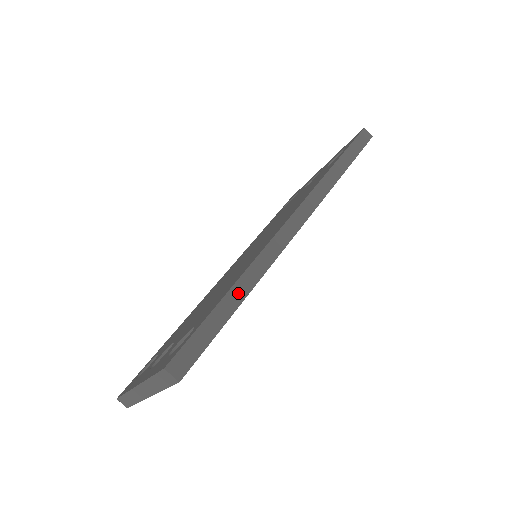
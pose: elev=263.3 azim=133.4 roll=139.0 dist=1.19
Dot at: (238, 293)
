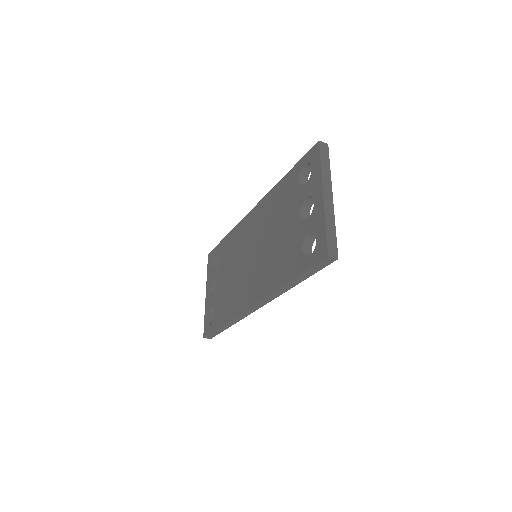
Dot at: (227, 326)
